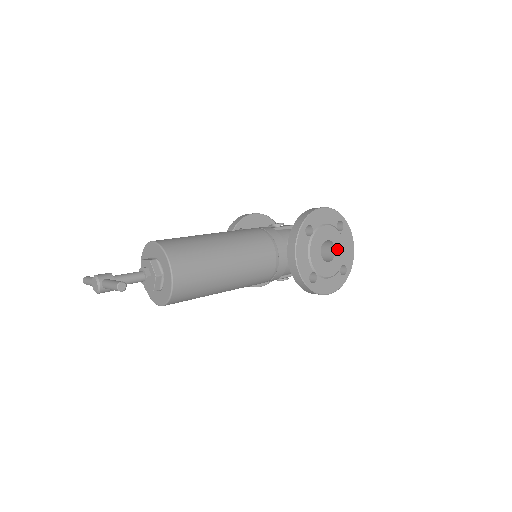
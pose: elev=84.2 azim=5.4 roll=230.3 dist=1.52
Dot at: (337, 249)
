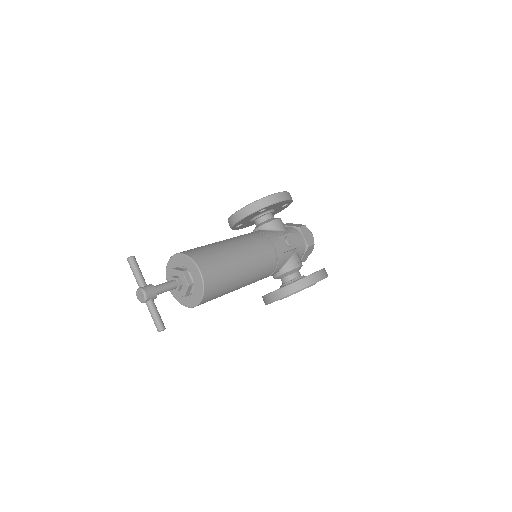
Dot at: occluded
